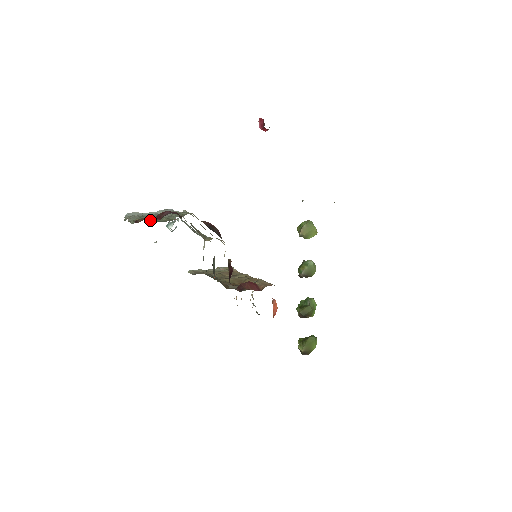
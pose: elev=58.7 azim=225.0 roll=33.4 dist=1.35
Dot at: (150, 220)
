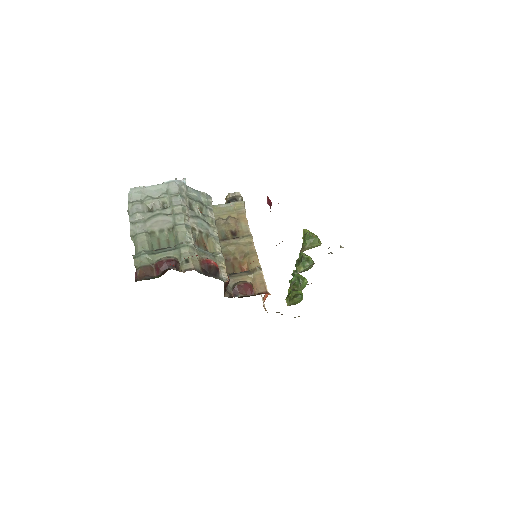
Dot at: (151, 239)
